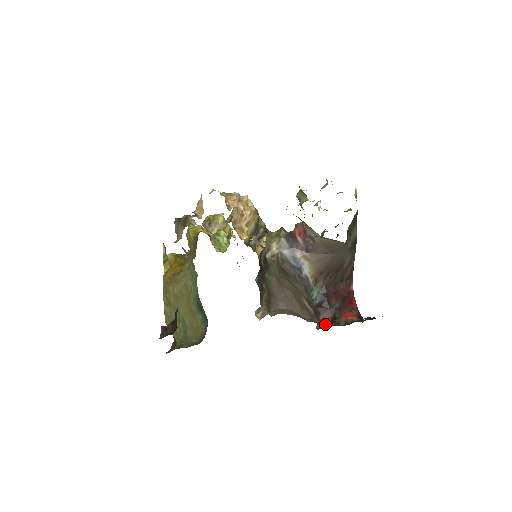
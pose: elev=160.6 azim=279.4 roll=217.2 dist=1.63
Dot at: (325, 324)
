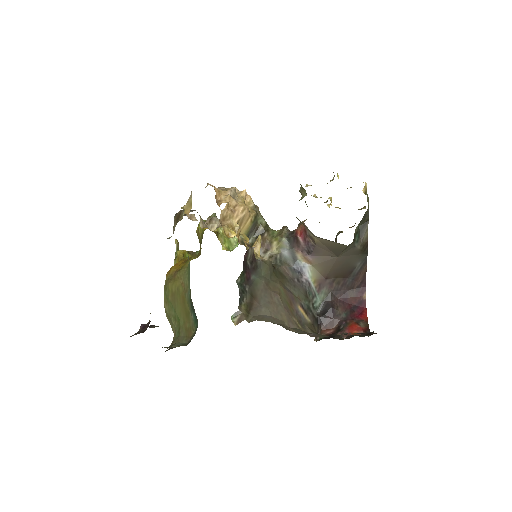
Dot at: (316, 336)
